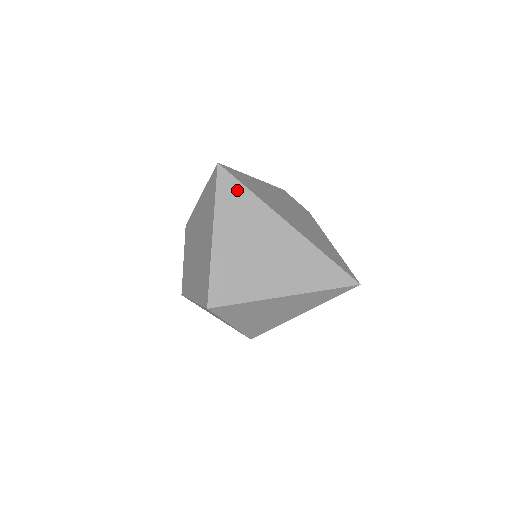
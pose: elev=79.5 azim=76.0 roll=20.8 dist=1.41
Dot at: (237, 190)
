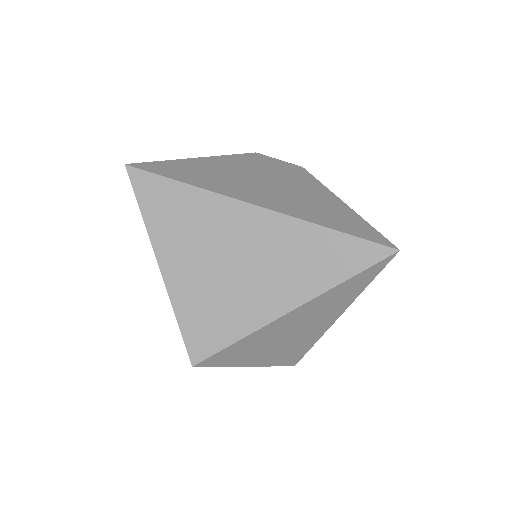
Dot at: (164, 190)
